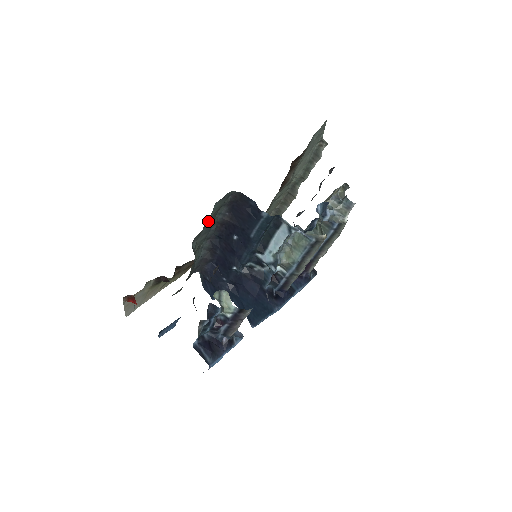
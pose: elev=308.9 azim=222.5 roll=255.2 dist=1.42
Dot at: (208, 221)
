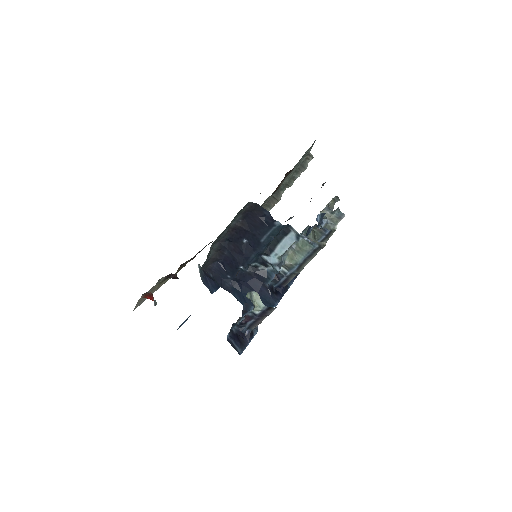
Dot at: occluded
